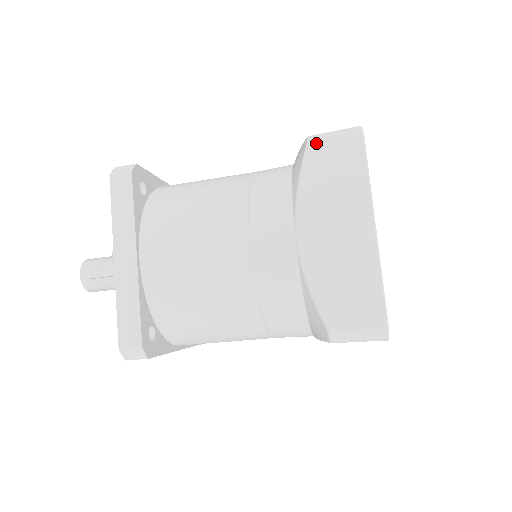
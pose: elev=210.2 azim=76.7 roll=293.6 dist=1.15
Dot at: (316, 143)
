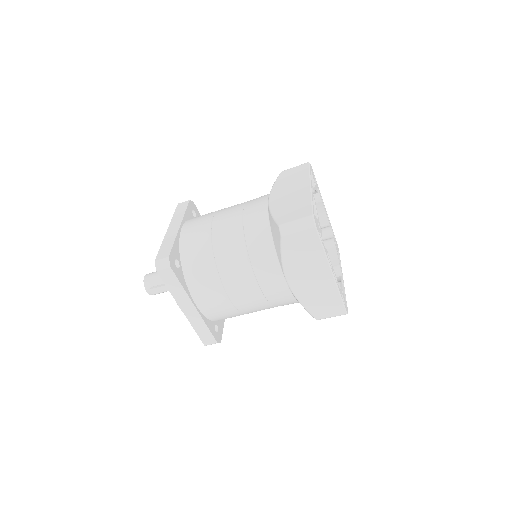
Dot at: (287, 236)
